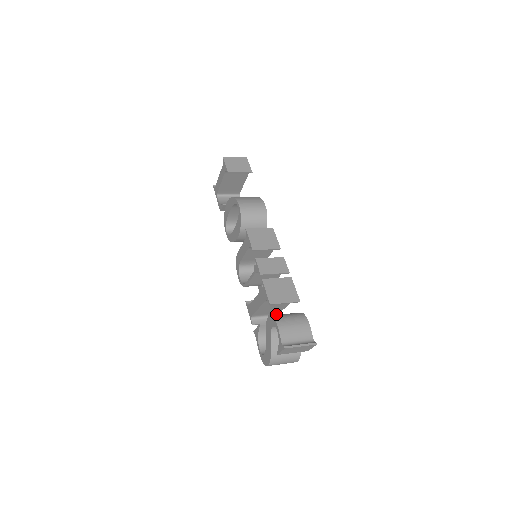
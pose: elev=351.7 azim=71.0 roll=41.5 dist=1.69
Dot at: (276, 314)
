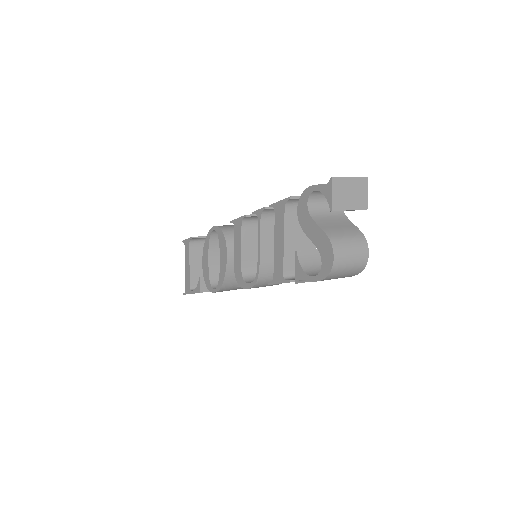
Dot at: occluded
